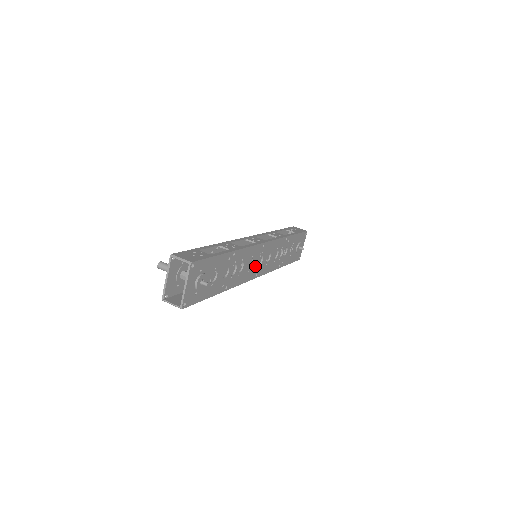
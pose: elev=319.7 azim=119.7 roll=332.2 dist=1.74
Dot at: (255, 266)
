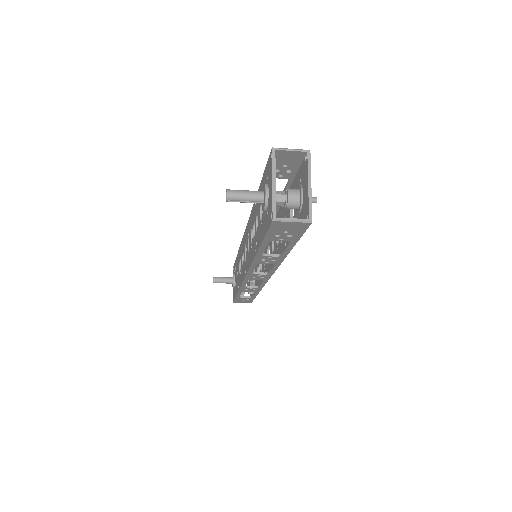
Dot at: occluded
